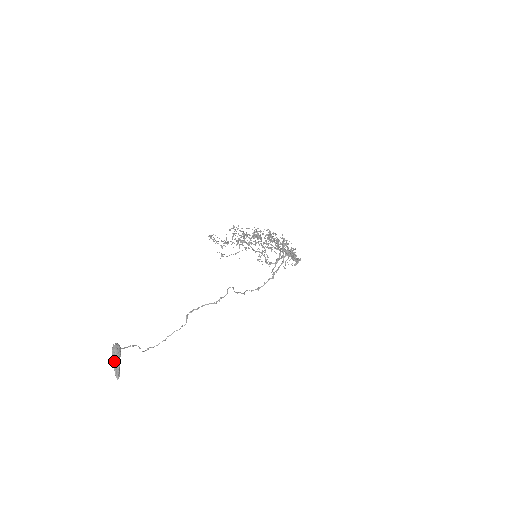
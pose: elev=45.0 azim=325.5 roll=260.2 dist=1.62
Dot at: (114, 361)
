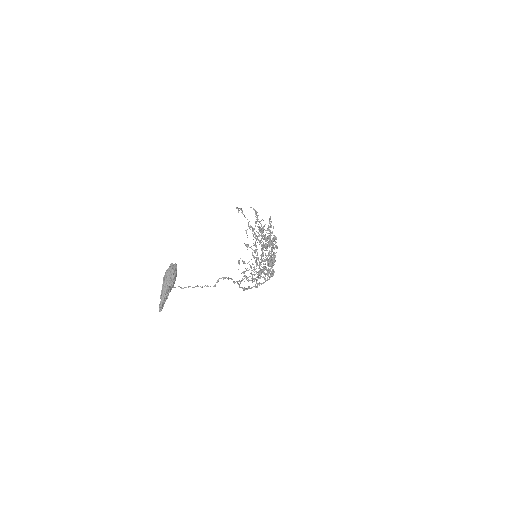
Dot at: (169, 286)
